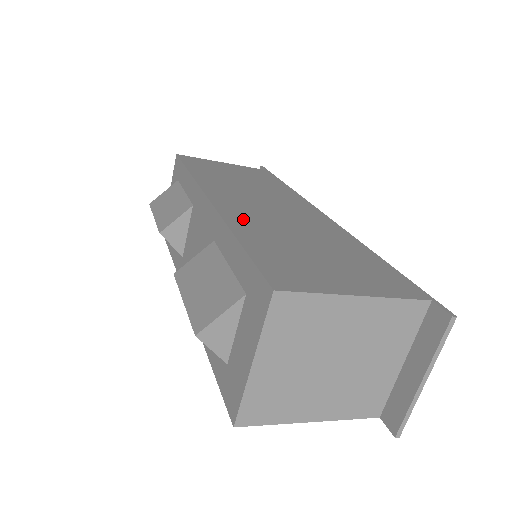
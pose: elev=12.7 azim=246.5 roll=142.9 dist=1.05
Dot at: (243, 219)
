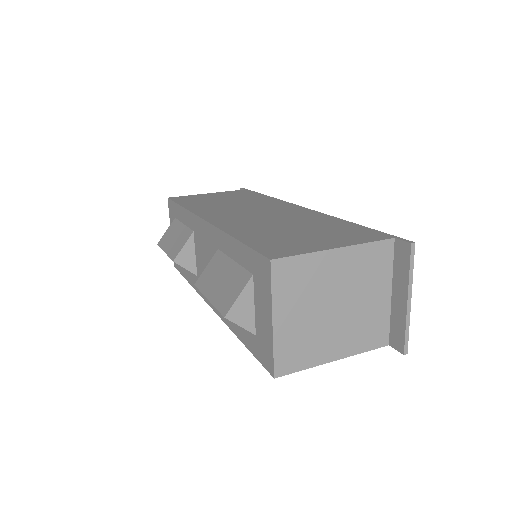
Dot at: (236, 225)
